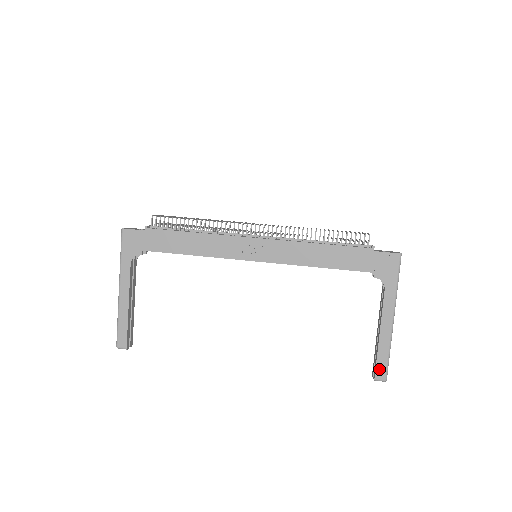
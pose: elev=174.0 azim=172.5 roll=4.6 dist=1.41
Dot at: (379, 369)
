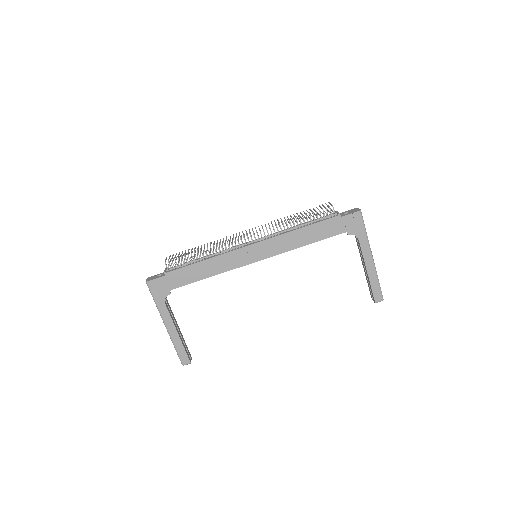
Dot at: (376, 295)
